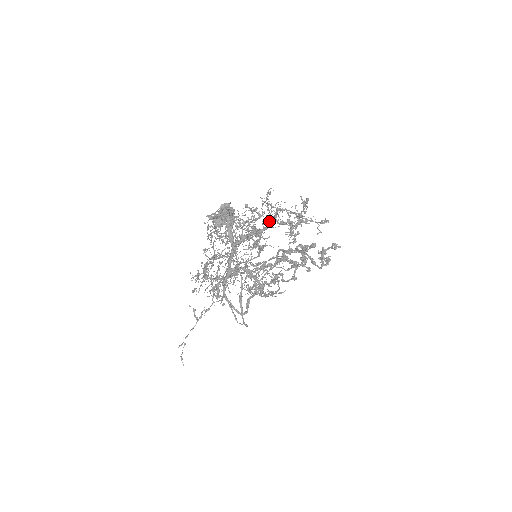
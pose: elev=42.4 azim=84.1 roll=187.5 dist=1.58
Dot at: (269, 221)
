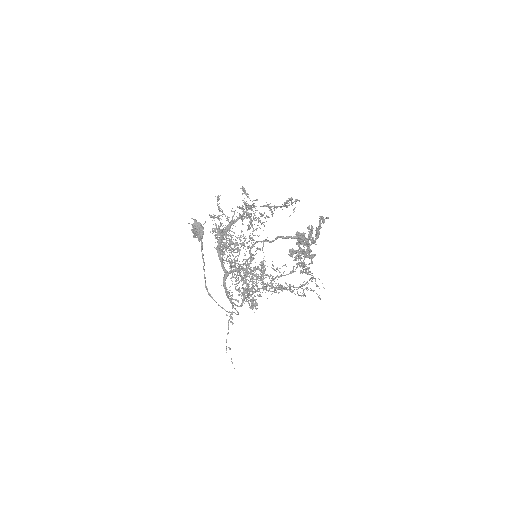
Dot at: (228, 220)
